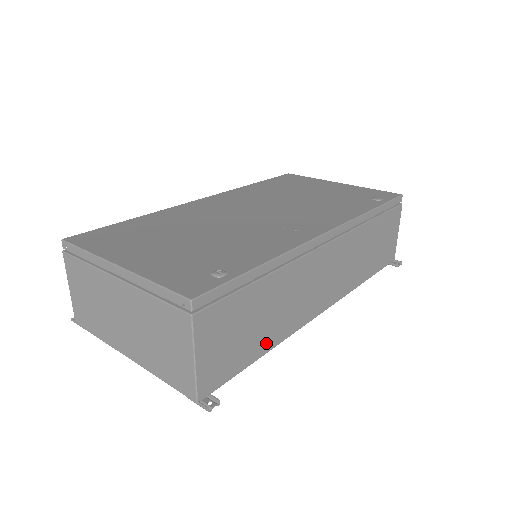
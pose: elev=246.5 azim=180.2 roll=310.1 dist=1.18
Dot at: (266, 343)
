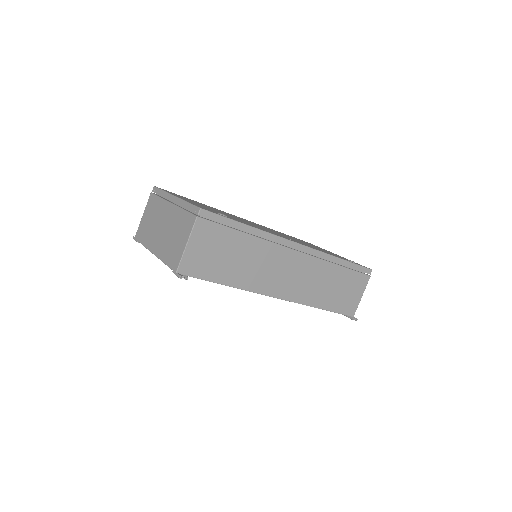
Dot at: (231, 279)
